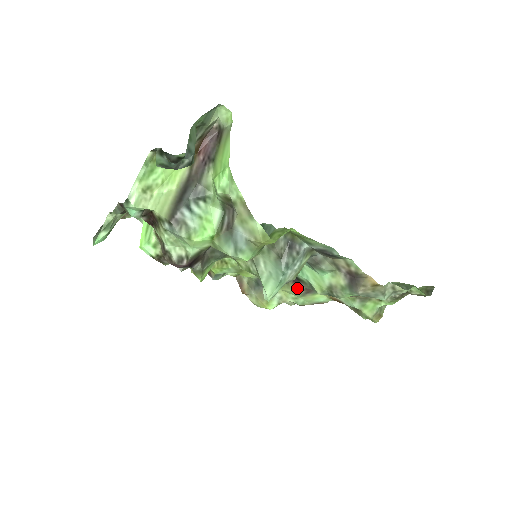
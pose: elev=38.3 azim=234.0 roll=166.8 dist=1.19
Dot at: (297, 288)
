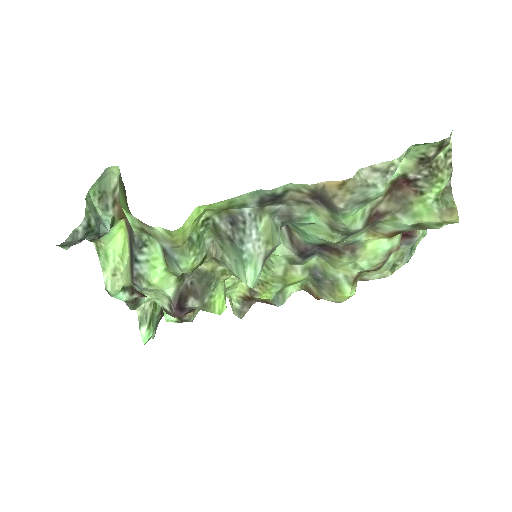
Dot at: (338, 255)
